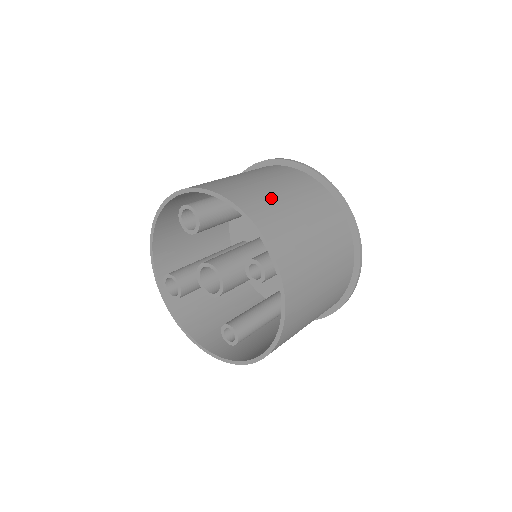
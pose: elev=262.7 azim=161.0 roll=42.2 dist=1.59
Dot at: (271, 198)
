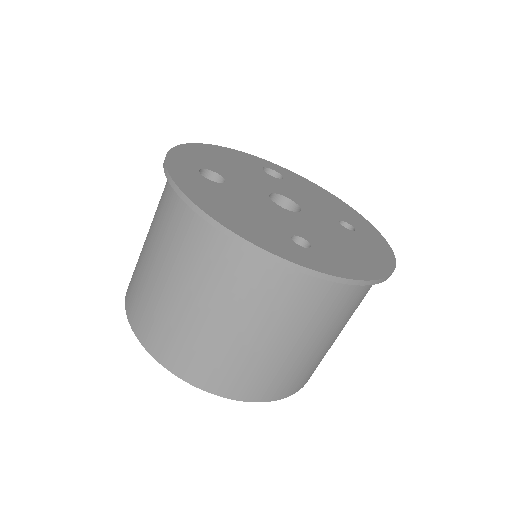
Dot at: (179, 322)
